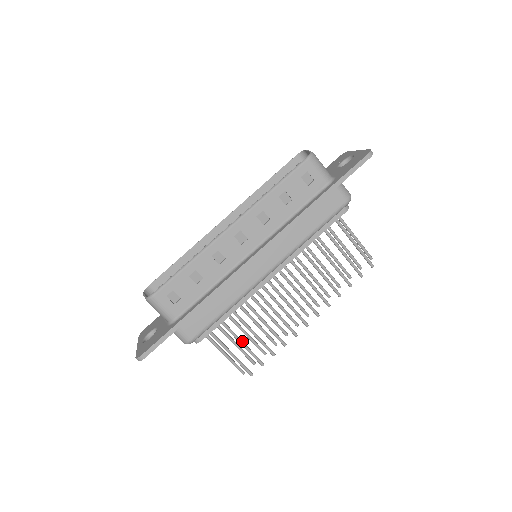
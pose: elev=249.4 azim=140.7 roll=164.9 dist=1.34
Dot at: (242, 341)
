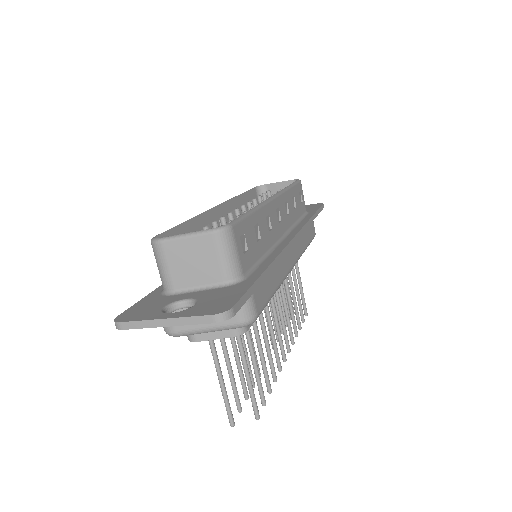
Dot at: (255, 358)
